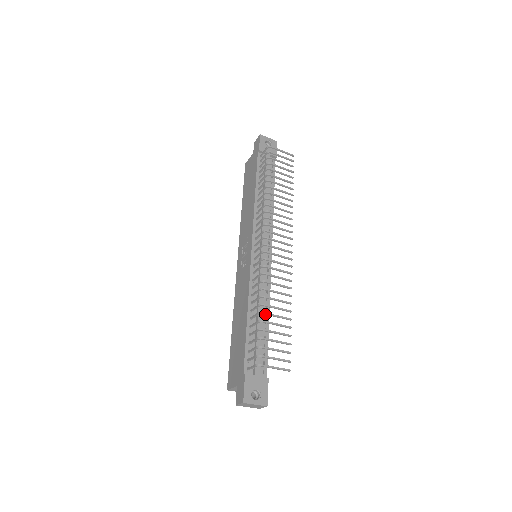
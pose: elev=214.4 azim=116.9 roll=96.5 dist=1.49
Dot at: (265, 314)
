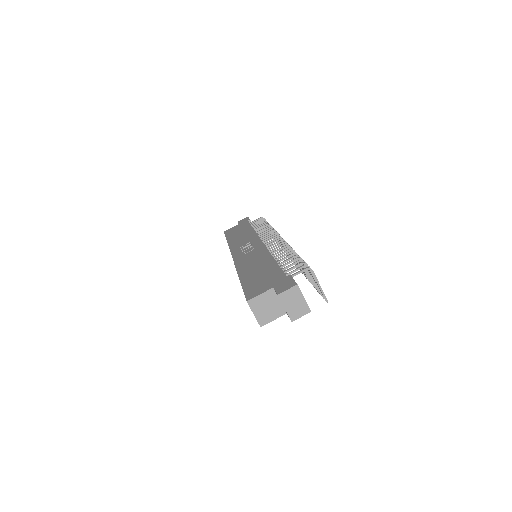
Dot at: occluded
